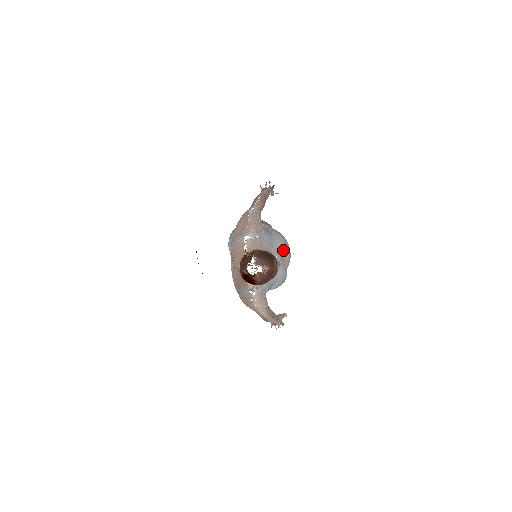
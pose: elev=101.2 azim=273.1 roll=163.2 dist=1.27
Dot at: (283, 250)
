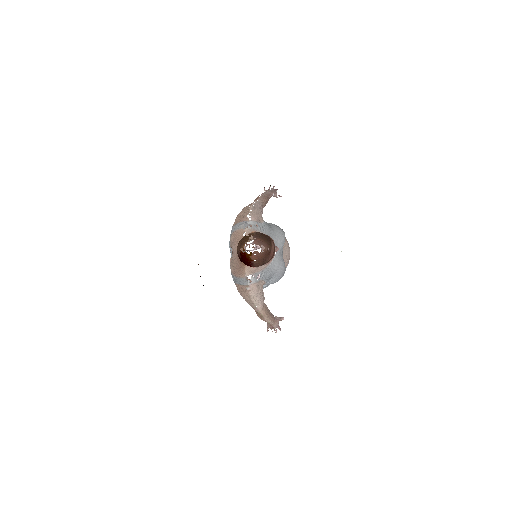
Dot at: (283, 244)
